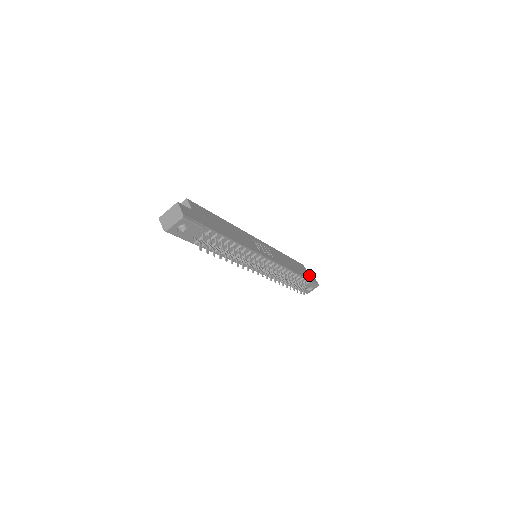
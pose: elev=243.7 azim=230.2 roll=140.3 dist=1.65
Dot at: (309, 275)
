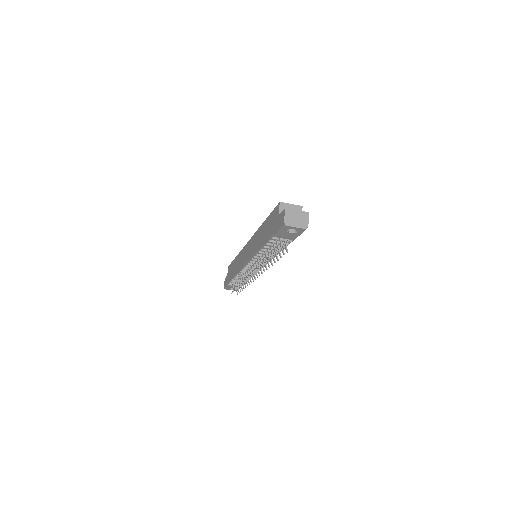
Dot at: occluded
